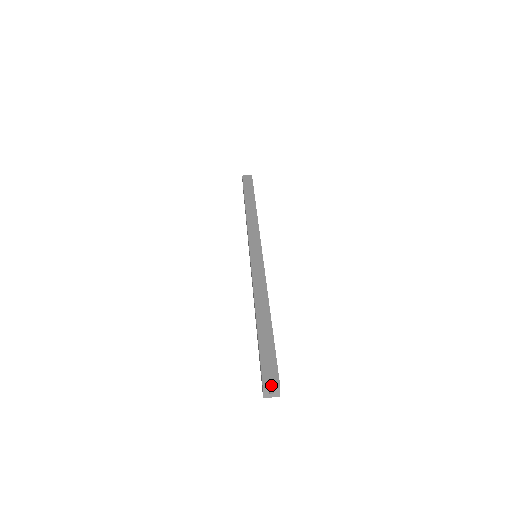
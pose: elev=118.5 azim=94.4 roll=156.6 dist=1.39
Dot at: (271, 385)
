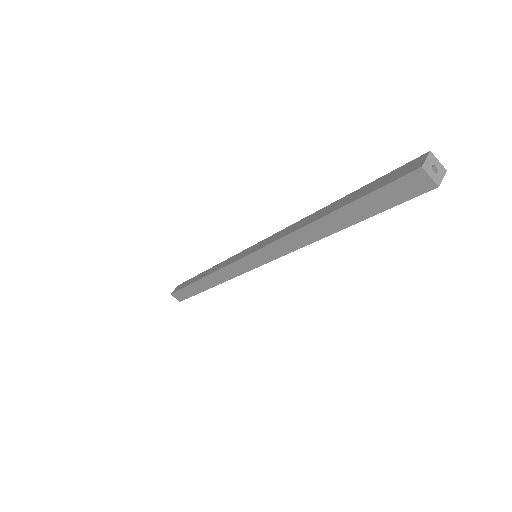
Dot at: (423, 160)
